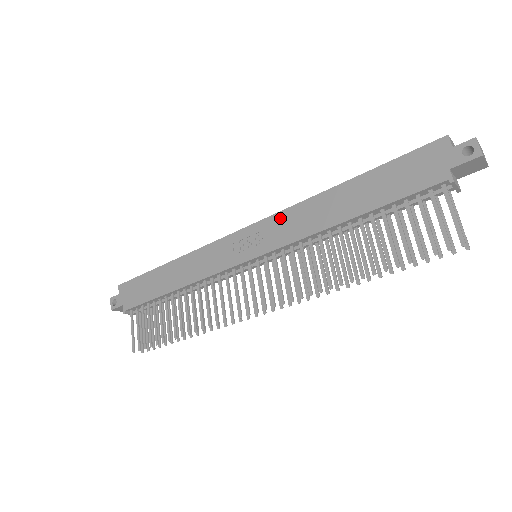
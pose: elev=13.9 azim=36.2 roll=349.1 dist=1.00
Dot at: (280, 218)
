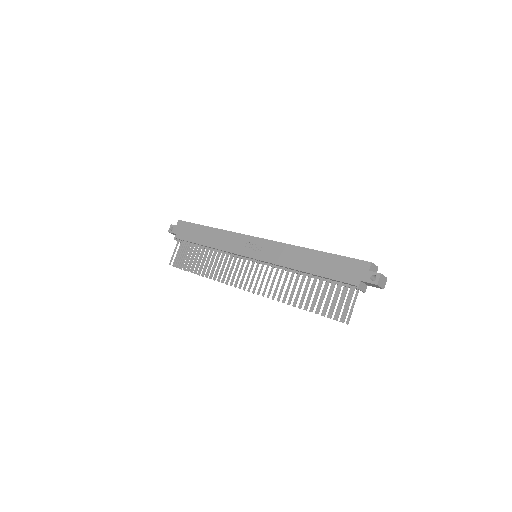
Dot at: (276, 246)
